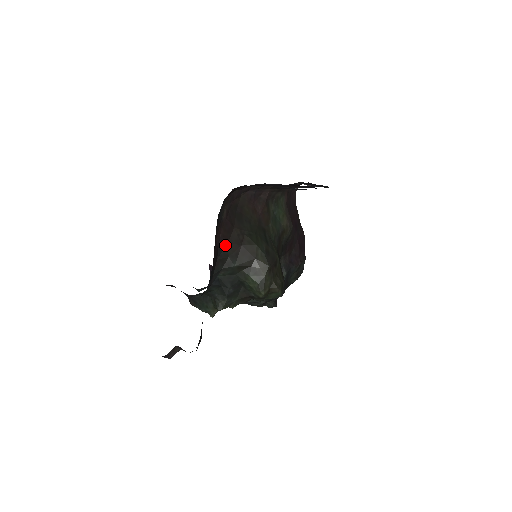
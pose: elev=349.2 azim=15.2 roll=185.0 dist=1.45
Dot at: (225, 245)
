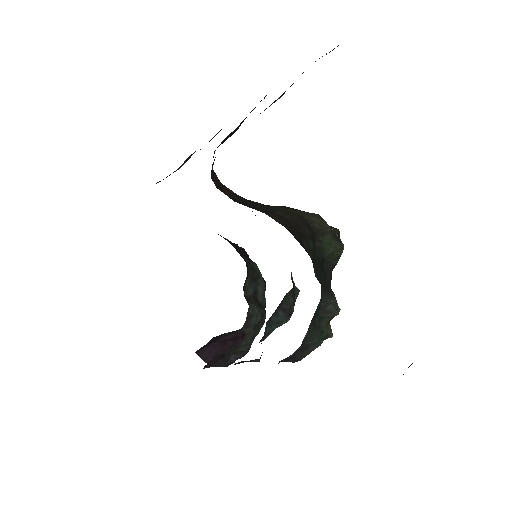
Dot at: occluded
